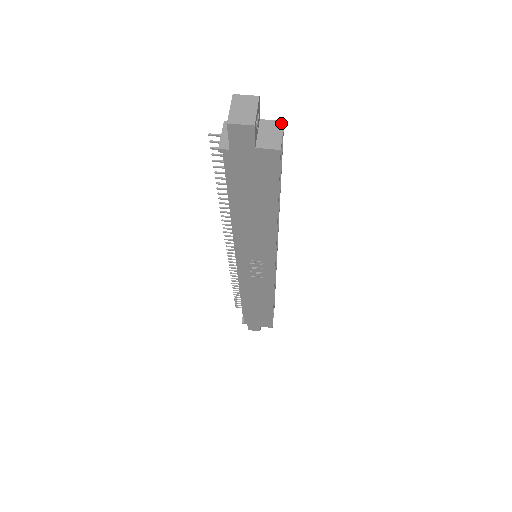
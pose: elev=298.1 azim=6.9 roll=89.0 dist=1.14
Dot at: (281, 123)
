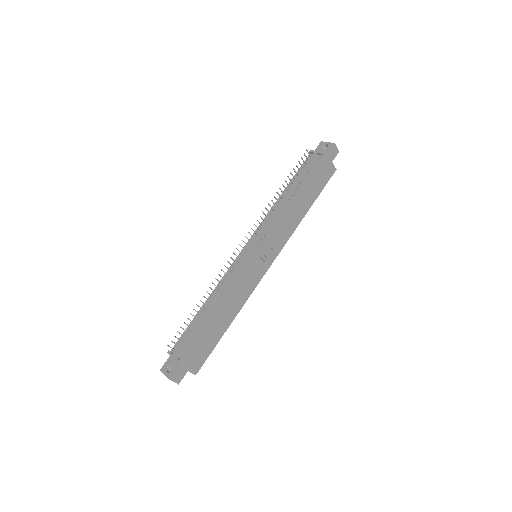
Dot at: occluded
